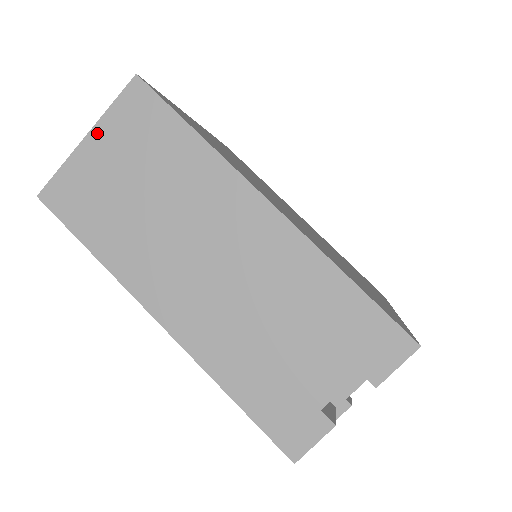
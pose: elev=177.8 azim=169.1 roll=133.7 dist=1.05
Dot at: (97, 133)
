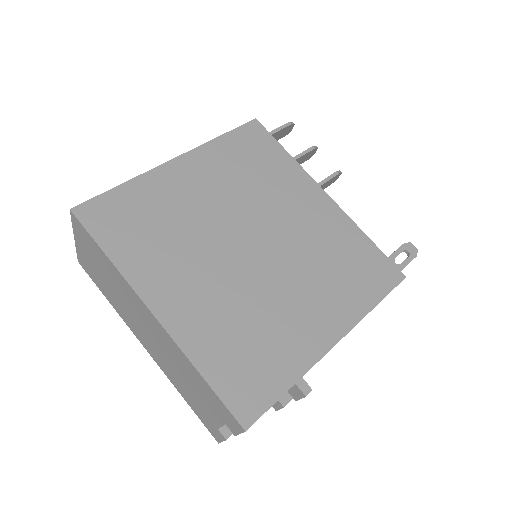
Dot at: (76, 238)
